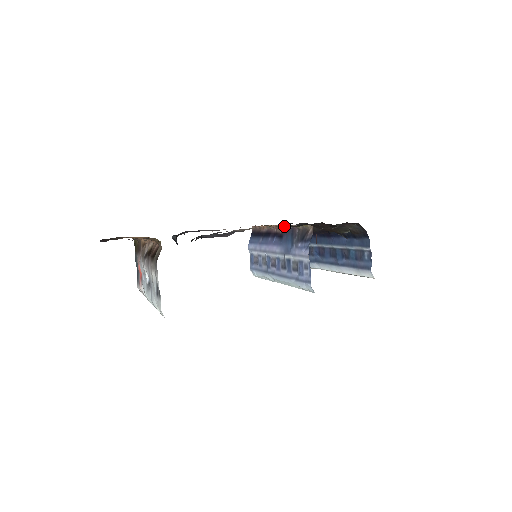
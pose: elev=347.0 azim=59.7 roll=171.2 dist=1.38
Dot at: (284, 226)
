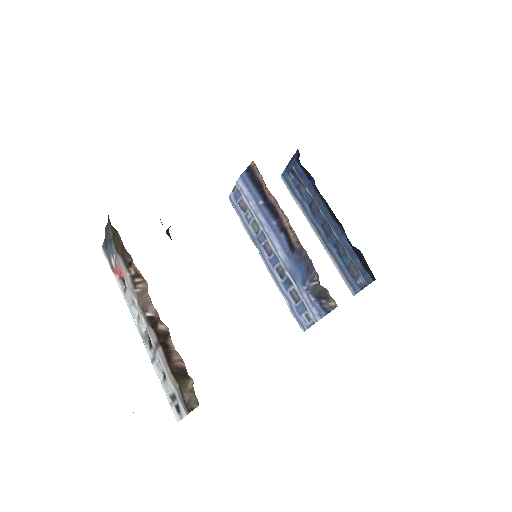
Dot at: (301, 245)
